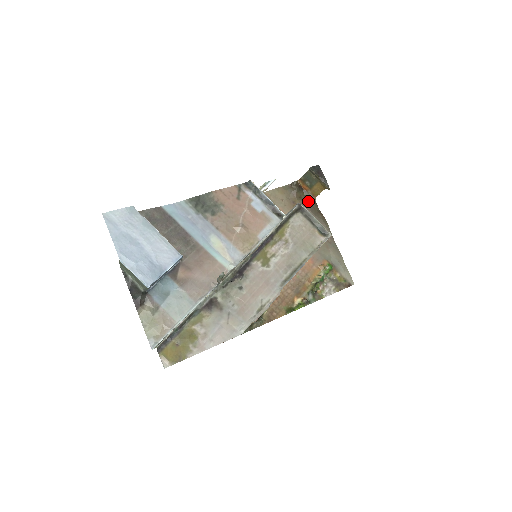
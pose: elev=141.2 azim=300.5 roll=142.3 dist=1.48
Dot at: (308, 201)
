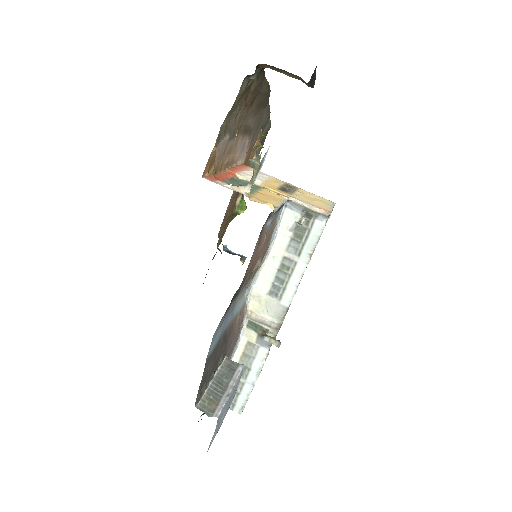
Dot at: (258, 78)
